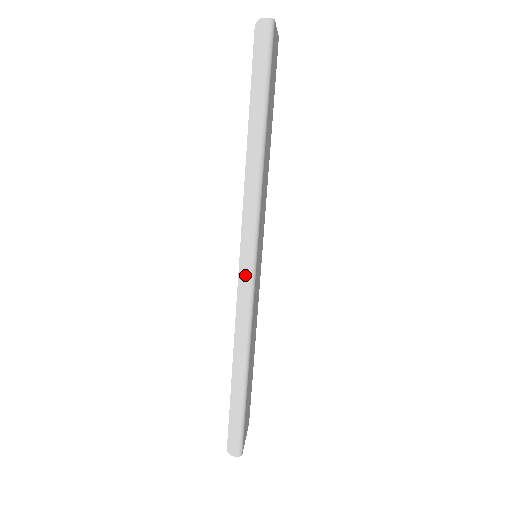
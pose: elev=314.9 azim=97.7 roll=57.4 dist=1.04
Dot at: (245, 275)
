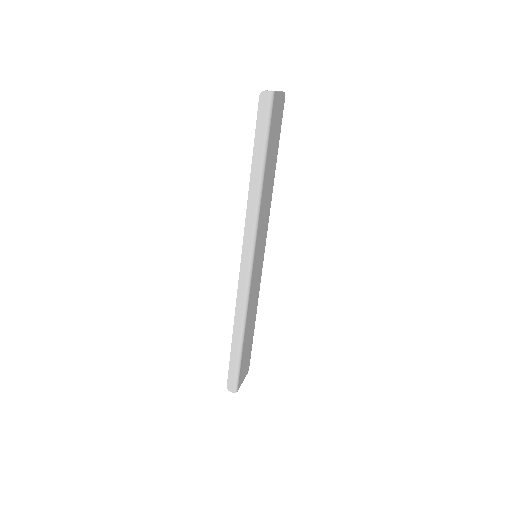
Dot at: (244, 271)
